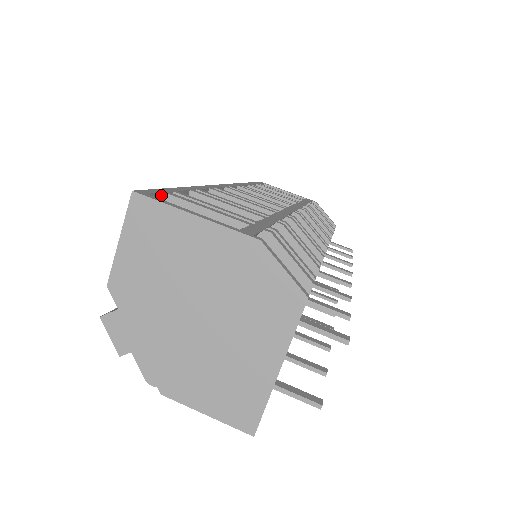
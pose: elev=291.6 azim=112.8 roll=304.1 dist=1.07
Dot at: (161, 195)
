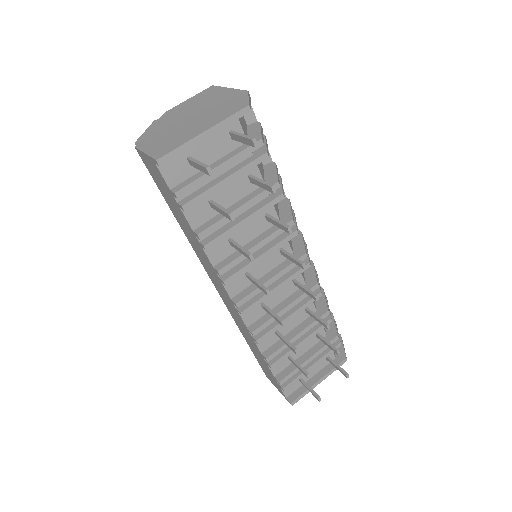
Dot at: occluded
